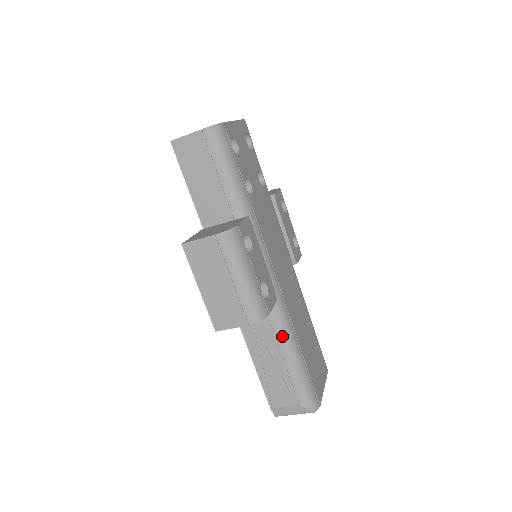
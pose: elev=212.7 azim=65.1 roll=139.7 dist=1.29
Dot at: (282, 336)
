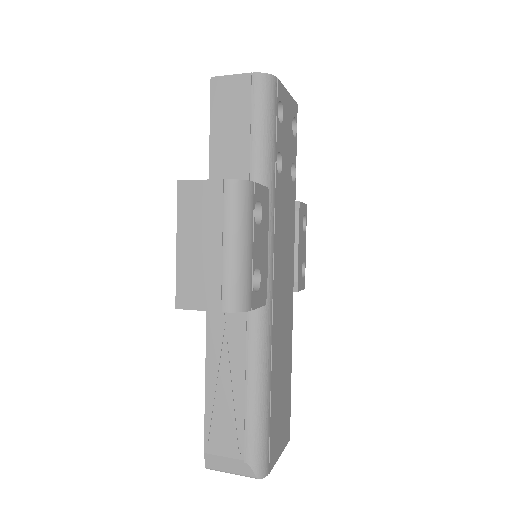
Dot at: (254, 357)
